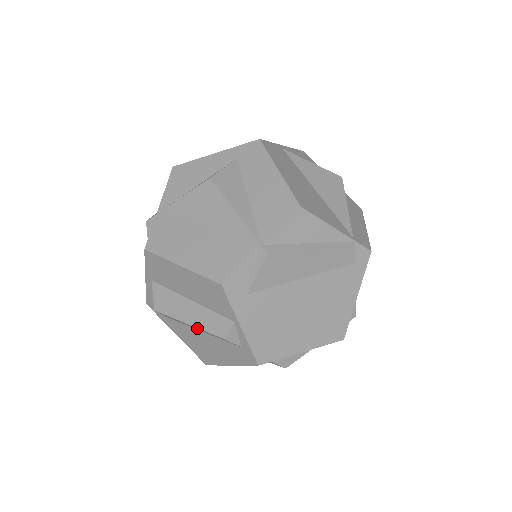
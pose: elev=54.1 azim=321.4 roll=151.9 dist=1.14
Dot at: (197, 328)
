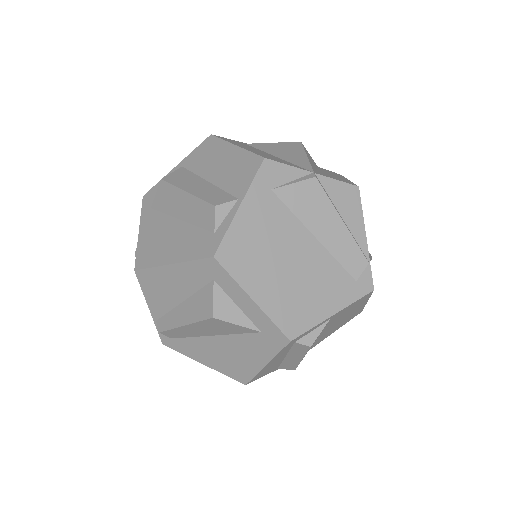
Dot at: (190, 200)
